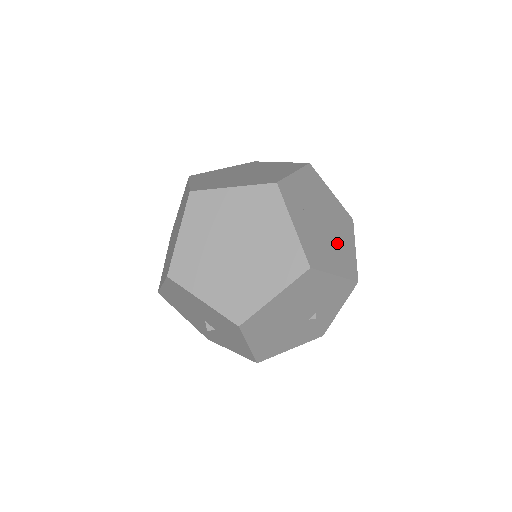
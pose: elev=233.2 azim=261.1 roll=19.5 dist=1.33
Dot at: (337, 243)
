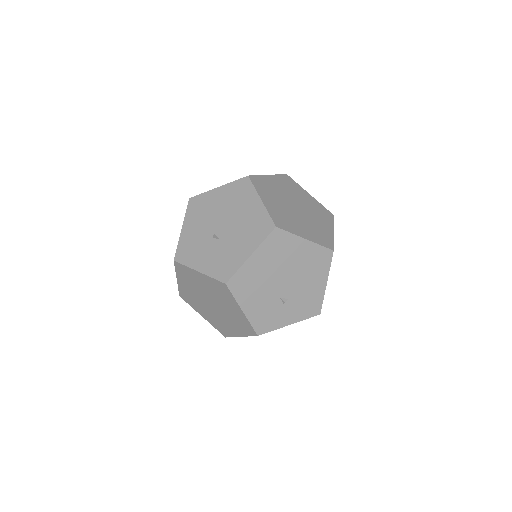
Dot at: occluded
